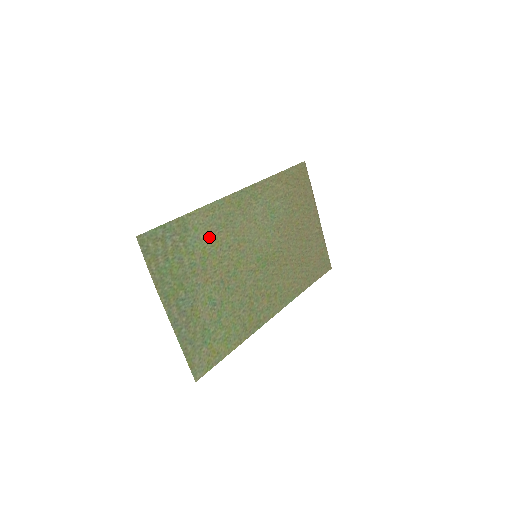
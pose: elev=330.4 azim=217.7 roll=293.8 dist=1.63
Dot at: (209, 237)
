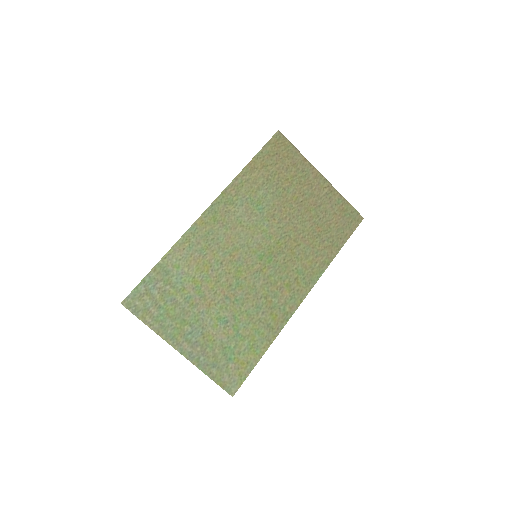
Dot at: (194, 266)
